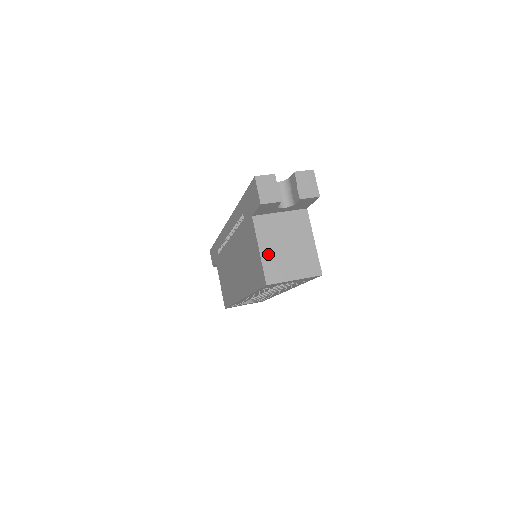
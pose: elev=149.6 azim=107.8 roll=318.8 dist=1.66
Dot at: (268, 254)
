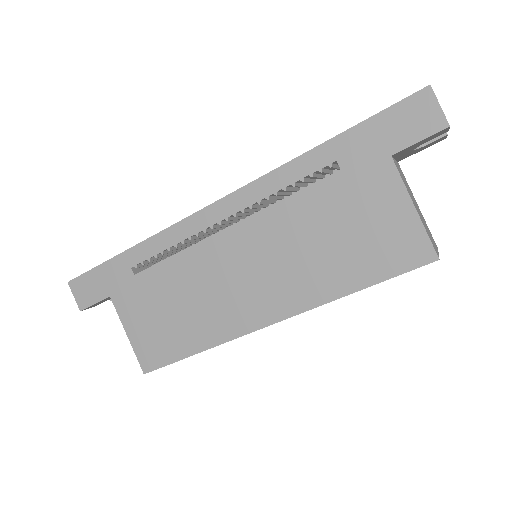
Dot at: (419, 215)
